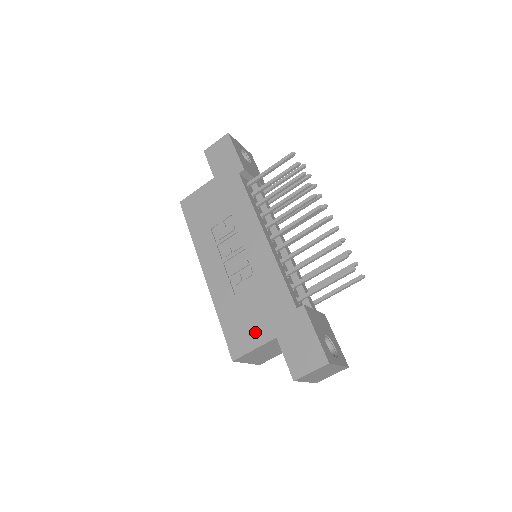
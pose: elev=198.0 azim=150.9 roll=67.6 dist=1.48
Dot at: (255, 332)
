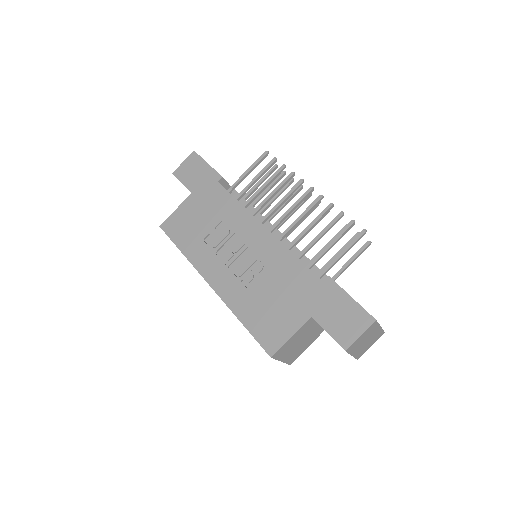
Dot at: (286, 320)
